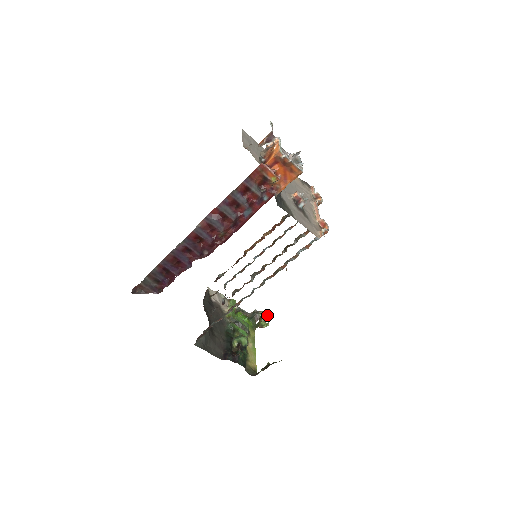
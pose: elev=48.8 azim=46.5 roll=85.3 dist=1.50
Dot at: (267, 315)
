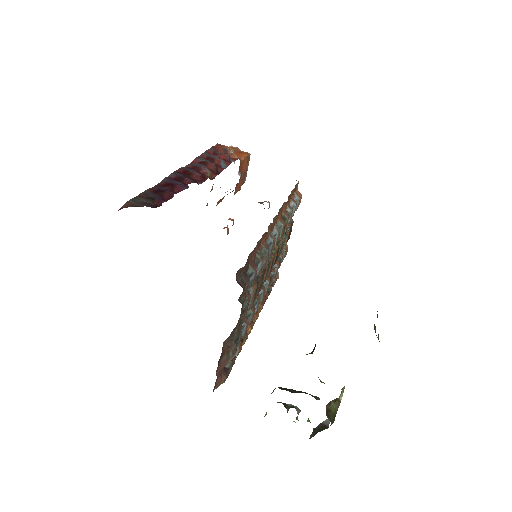
Dot at: (334, 401)
